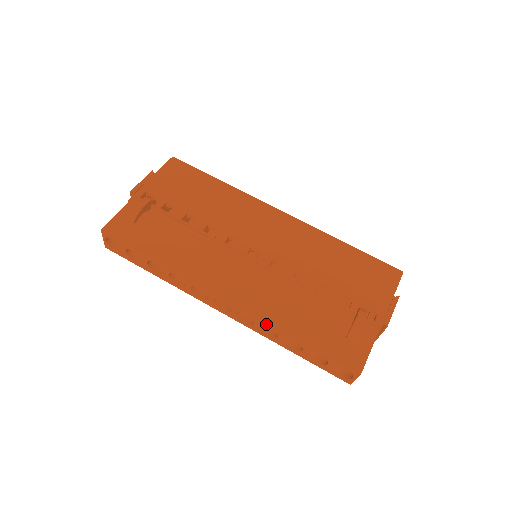
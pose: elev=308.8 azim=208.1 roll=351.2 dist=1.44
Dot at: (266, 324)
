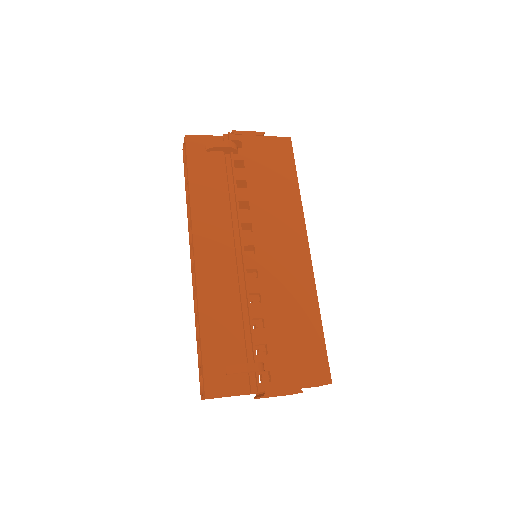
Dot at: (197, 298)
